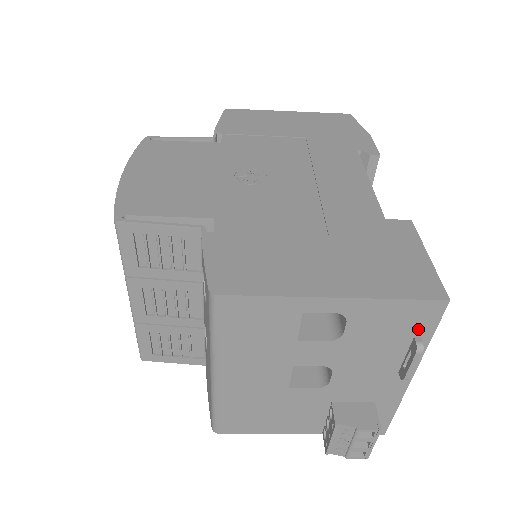
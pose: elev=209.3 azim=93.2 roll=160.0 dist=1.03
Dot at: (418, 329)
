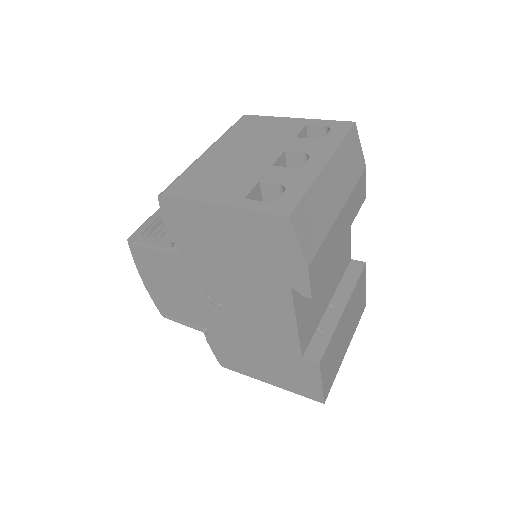
Dot at: occluded
